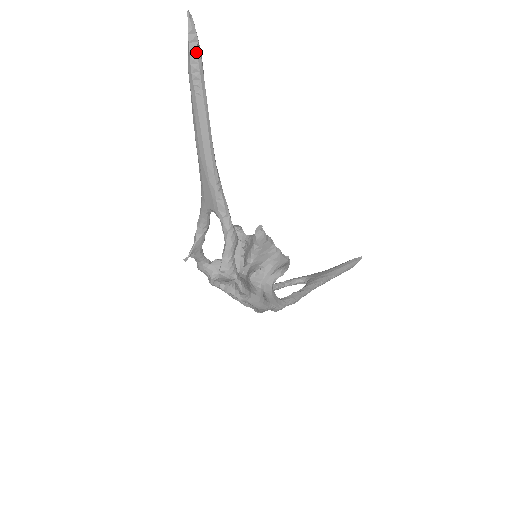
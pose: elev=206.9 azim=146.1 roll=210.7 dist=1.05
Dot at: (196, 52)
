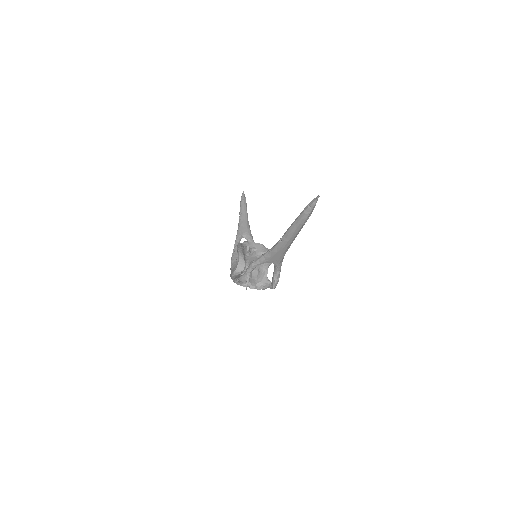
Dot at: occluded
